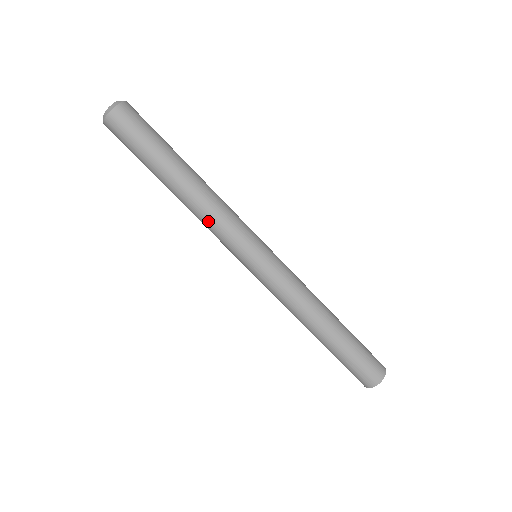
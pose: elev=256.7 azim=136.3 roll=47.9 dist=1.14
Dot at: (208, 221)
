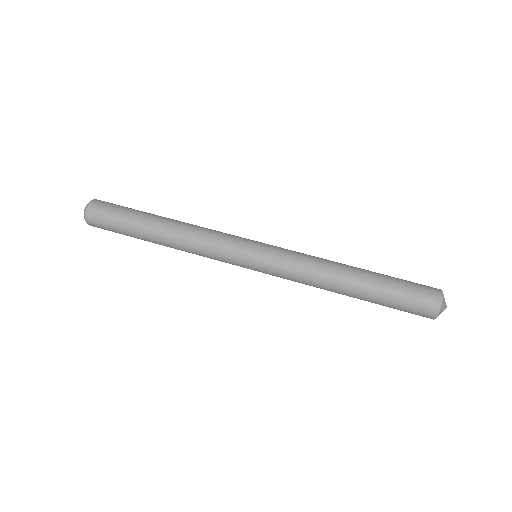
Dot at: (198, 251)
